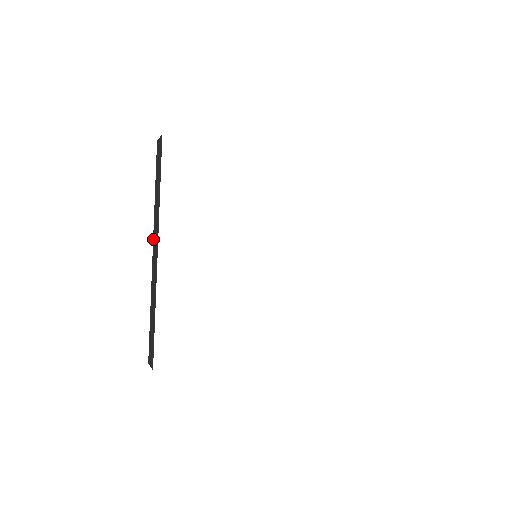
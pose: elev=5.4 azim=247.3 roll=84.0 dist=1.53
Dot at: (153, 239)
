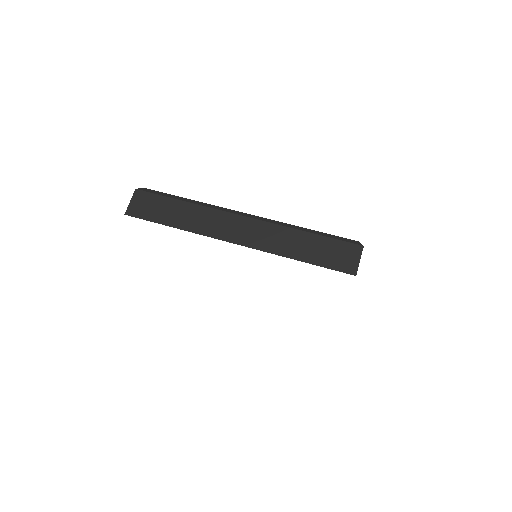
Dot at: occluded
